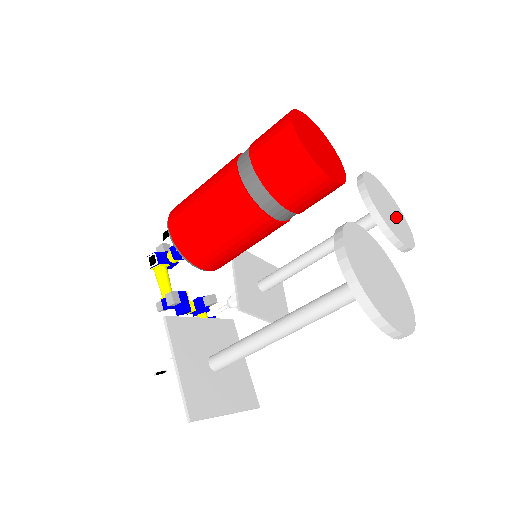
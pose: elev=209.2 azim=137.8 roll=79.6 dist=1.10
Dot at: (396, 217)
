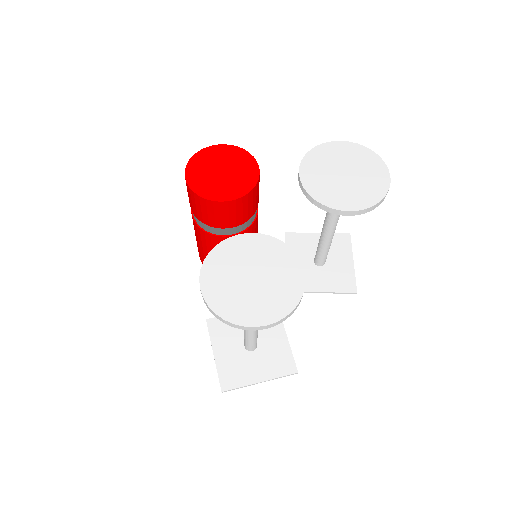
Dot at: (357, 177)
